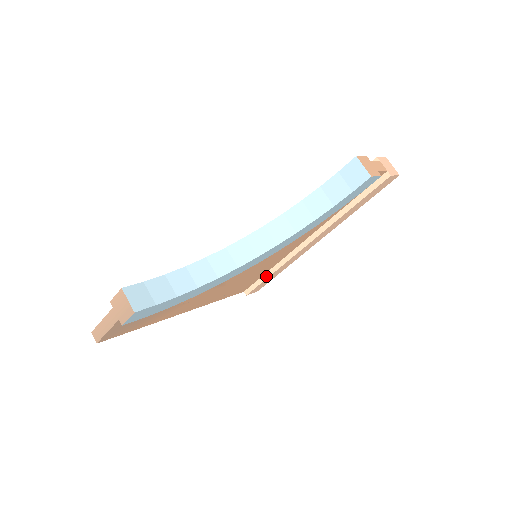
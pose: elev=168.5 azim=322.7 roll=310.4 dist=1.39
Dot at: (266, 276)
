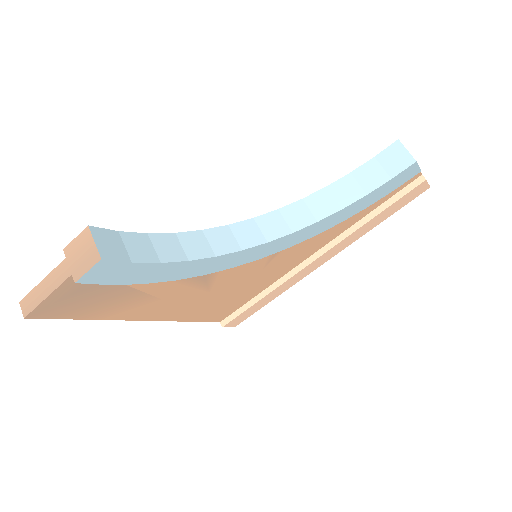
Dot at: (253, 301)
